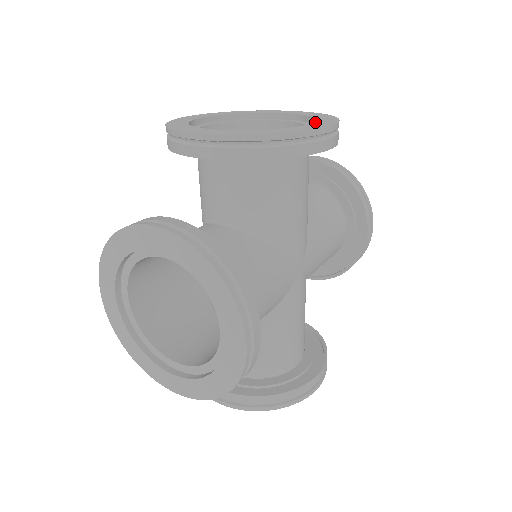
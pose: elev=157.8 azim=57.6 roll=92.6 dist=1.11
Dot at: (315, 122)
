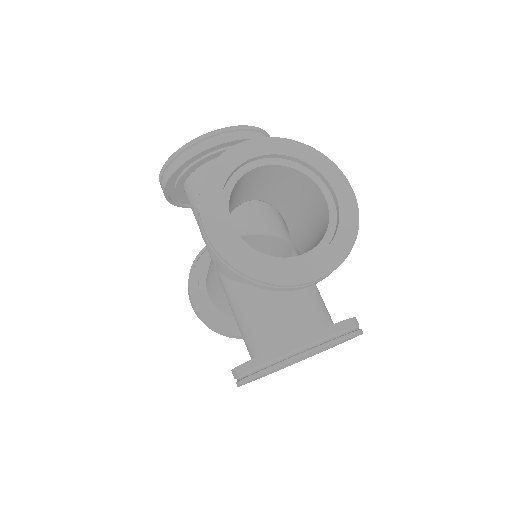
Dot at: (330, 183)
